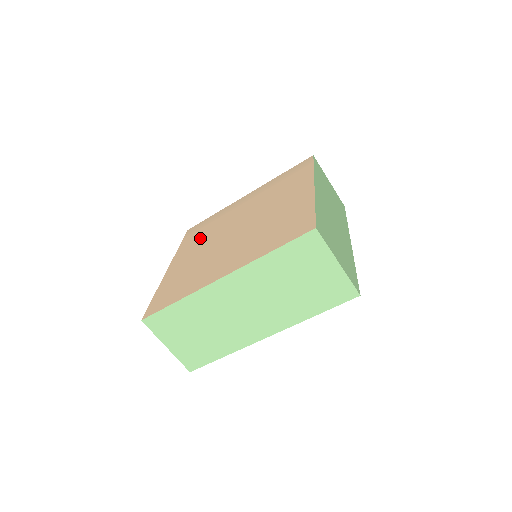
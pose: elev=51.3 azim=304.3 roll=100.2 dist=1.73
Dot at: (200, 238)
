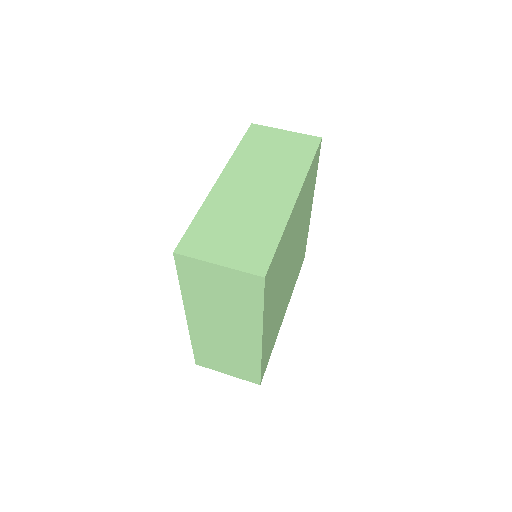
Dot at: occluded
